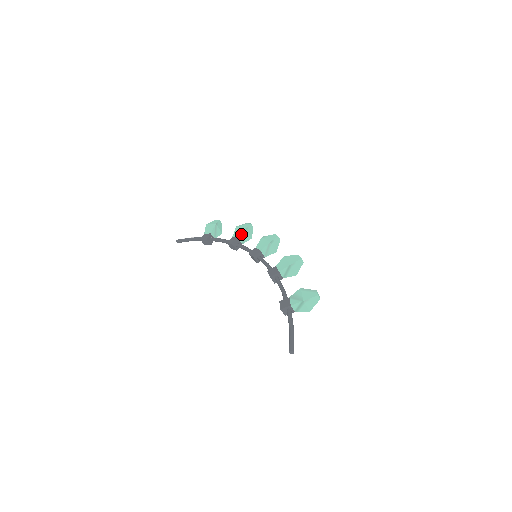
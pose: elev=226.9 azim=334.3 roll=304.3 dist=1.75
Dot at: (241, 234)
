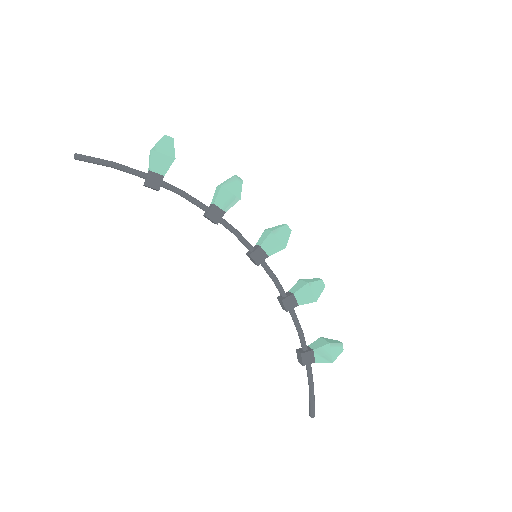
Dot at: (232, 206)
